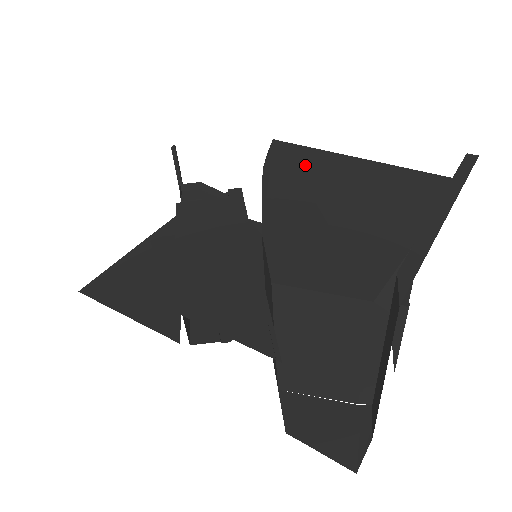
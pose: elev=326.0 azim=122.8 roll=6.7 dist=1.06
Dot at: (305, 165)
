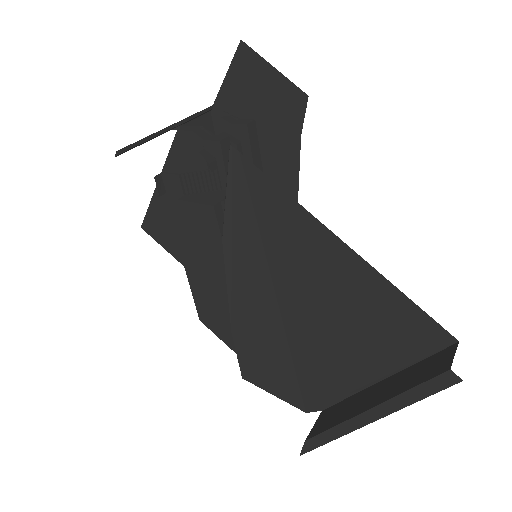
Dot at: (272, 235)
